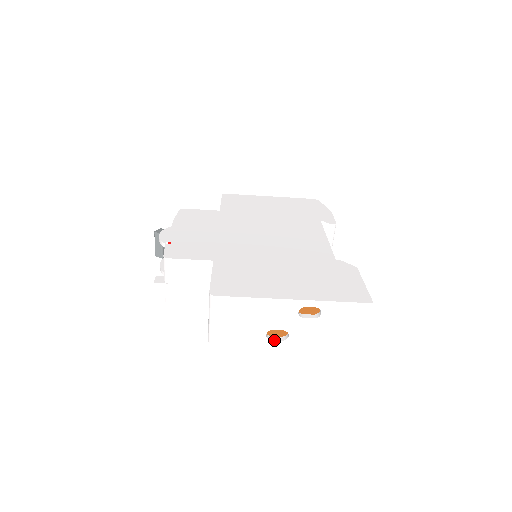
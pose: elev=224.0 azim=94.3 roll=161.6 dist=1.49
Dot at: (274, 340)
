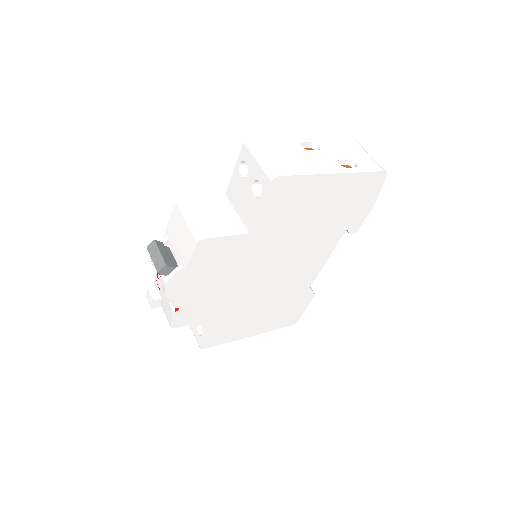
Dot at: occluded
